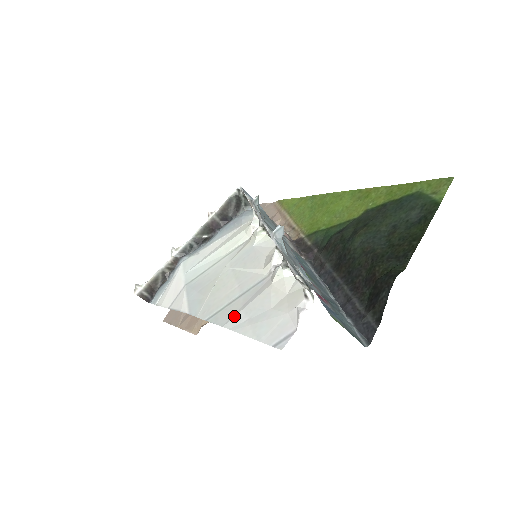
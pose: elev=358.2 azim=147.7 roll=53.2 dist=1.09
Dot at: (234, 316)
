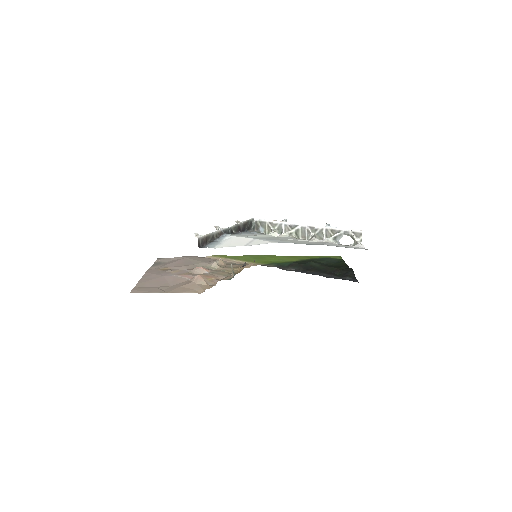
Dot at: (324, 244)
